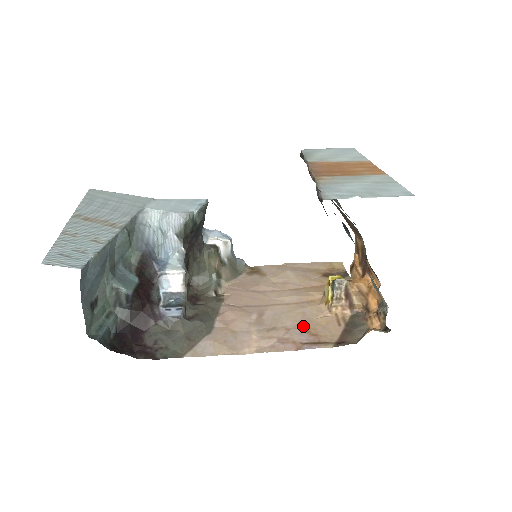
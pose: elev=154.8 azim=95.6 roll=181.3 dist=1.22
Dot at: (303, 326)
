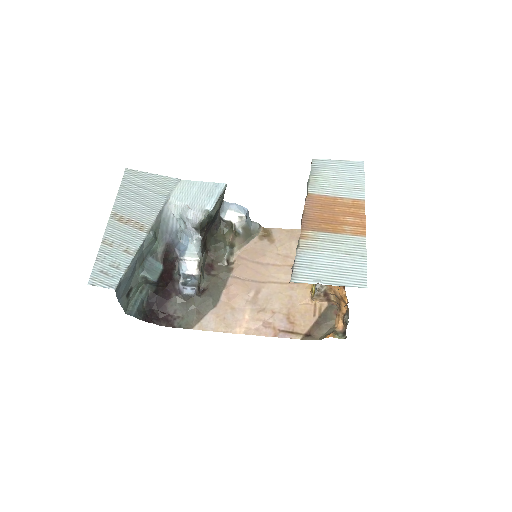
Dot at: (286, 311)
